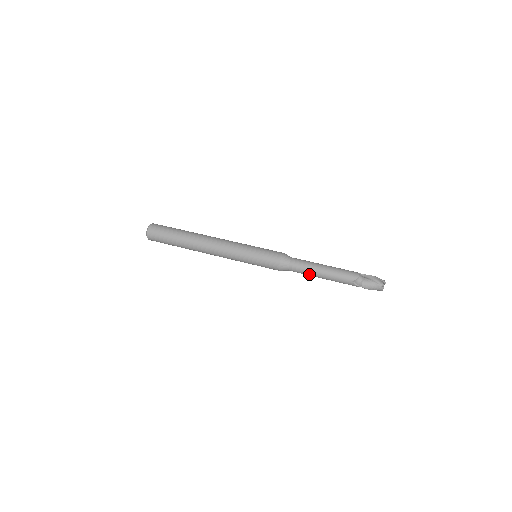
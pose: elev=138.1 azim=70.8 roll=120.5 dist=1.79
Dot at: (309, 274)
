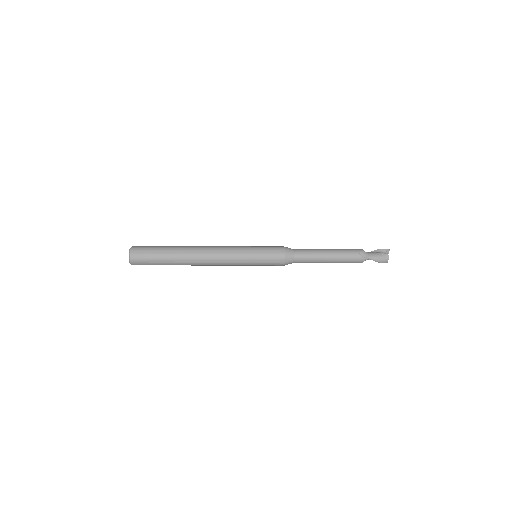
Dot at: (316, 257)
